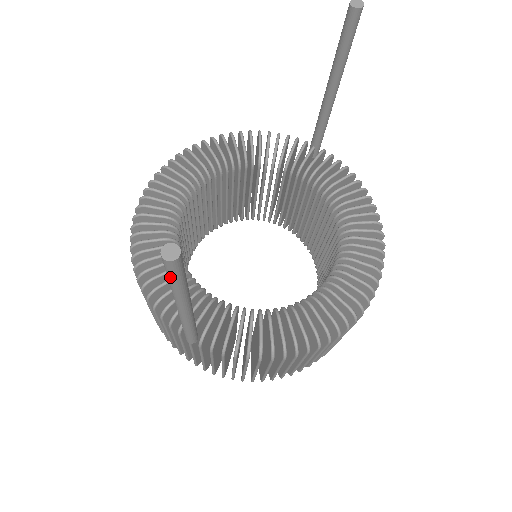
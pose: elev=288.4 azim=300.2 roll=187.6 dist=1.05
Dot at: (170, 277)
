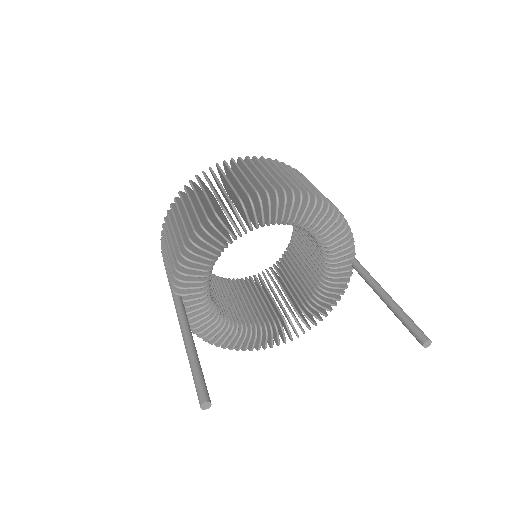
Dot at: (196, 388)
